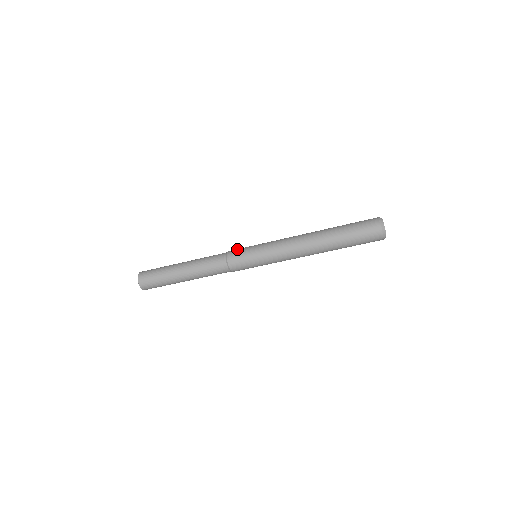
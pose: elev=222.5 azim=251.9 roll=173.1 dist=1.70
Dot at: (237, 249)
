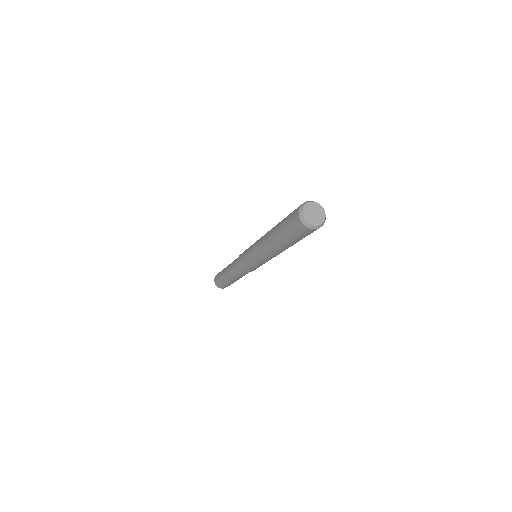
Dot at: (240, 256)
